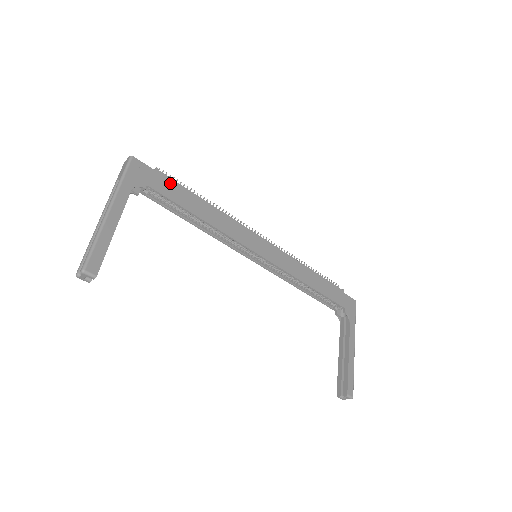
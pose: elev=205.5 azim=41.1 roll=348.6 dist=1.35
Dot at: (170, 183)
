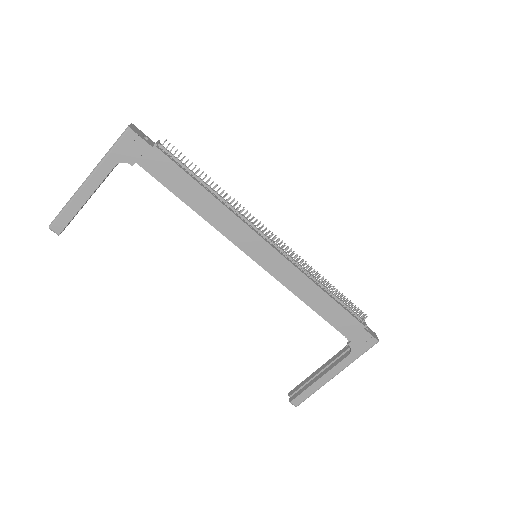
Dot at: (167, 164)
